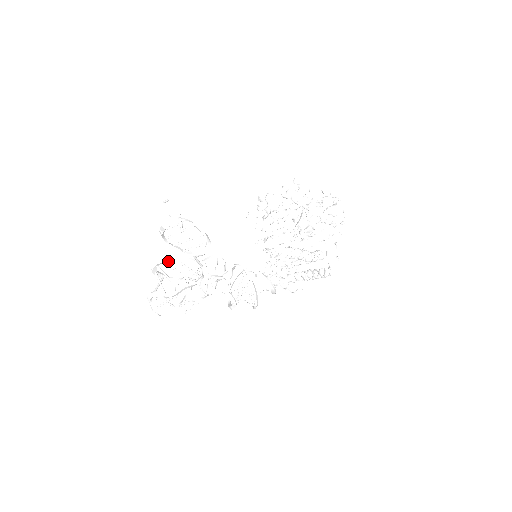
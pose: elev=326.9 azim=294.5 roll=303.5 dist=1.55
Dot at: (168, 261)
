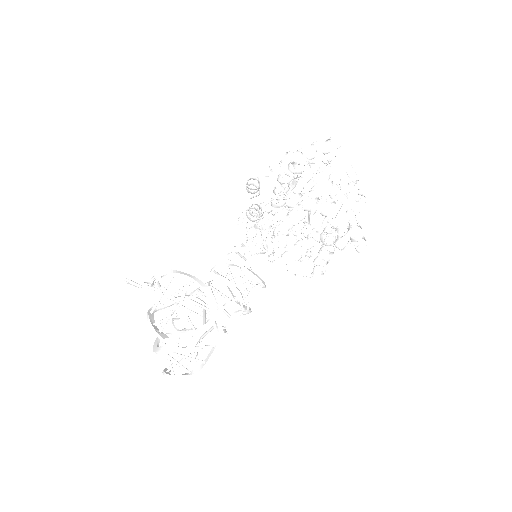
Dot at: (178, 349)
